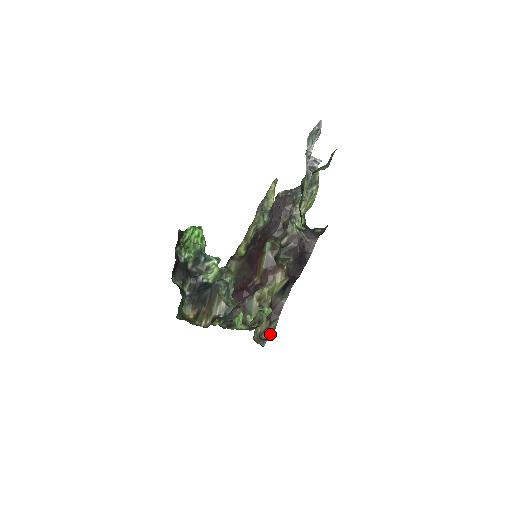
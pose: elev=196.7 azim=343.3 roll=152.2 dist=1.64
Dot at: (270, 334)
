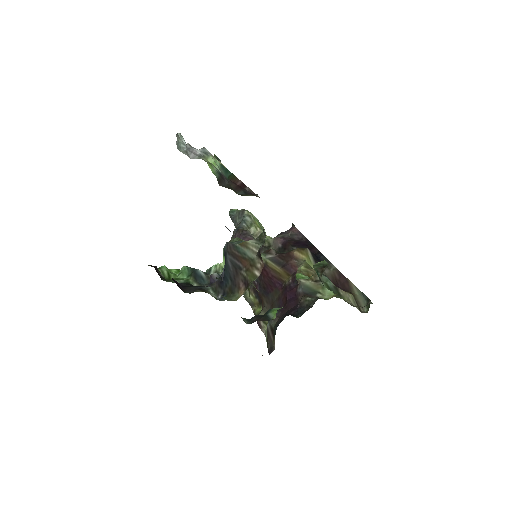
Dot at: (366, 302)
